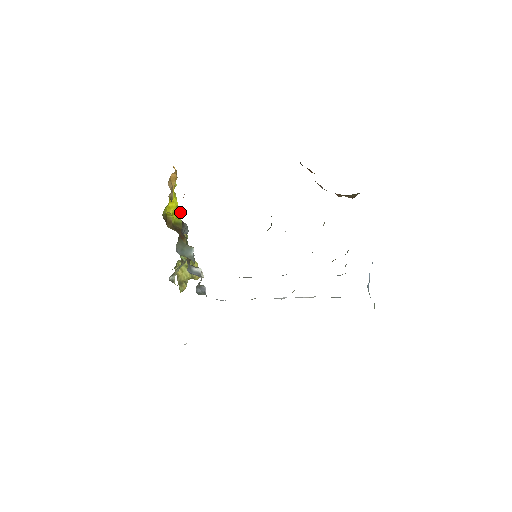
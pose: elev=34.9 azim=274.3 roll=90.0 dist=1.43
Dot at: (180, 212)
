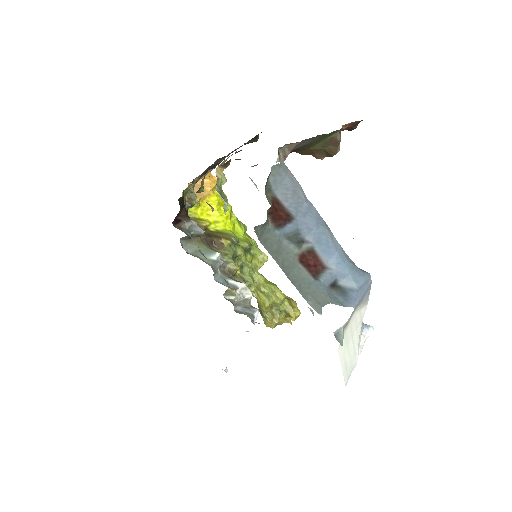
Dot at: (245, 228)
